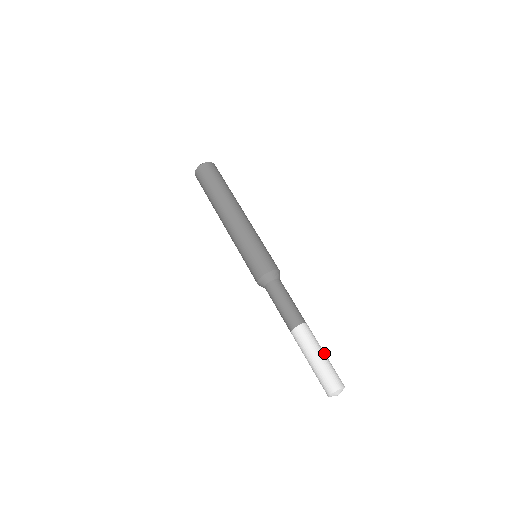
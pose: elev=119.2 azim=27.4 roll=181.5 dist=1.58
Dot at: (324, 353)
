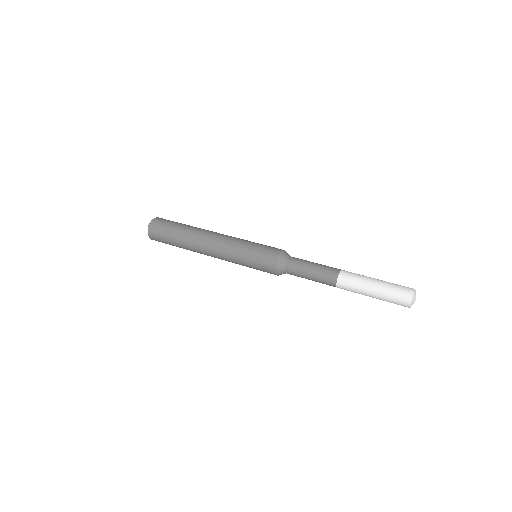
Dot at: (377, 279)
